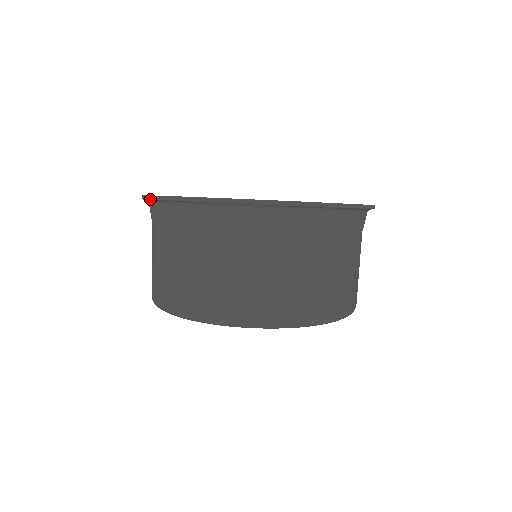
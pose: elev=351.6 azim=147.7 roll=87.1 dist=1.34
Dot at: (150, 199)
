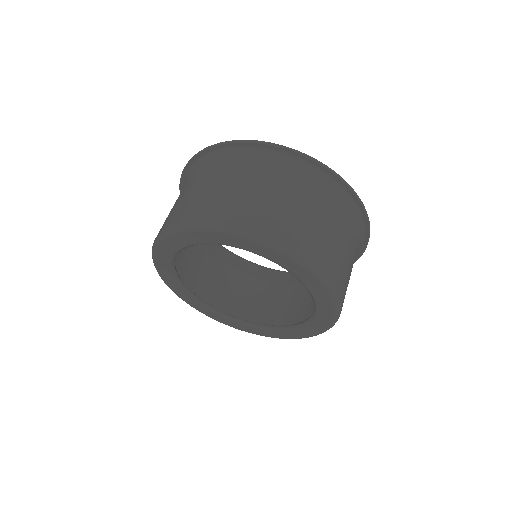
Dot at: (200, 152)
